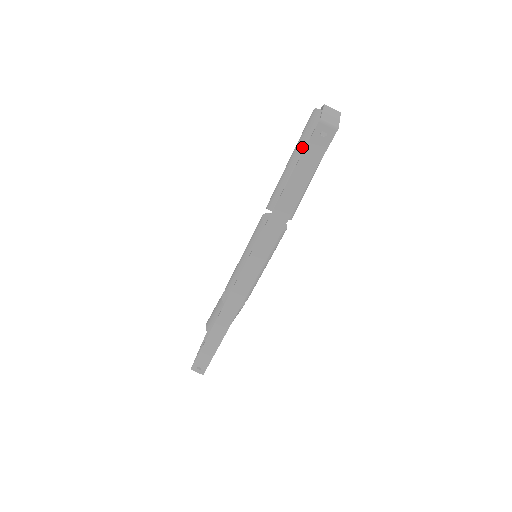
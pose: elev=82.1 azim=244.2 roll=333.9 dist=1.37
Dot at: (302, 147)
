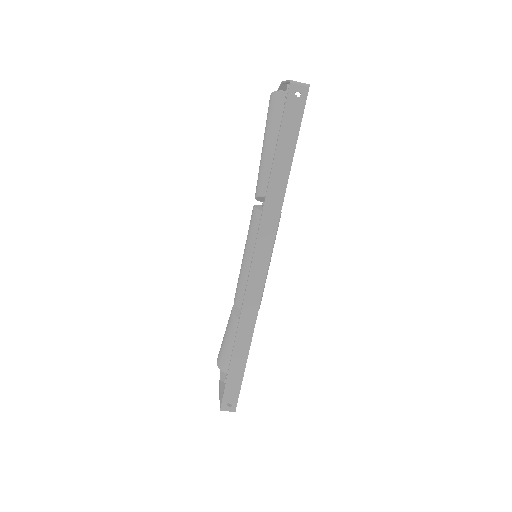
Dot at: (272, 128)
